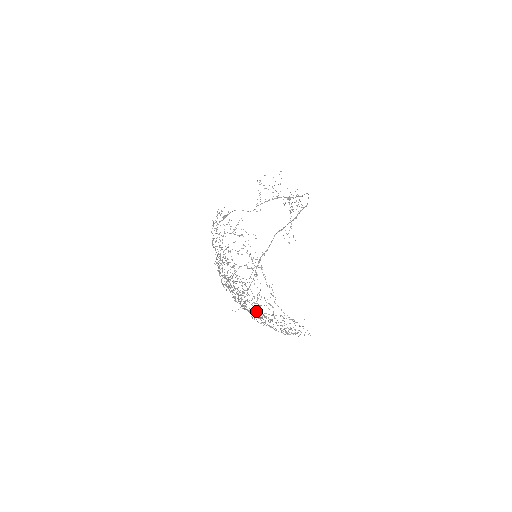
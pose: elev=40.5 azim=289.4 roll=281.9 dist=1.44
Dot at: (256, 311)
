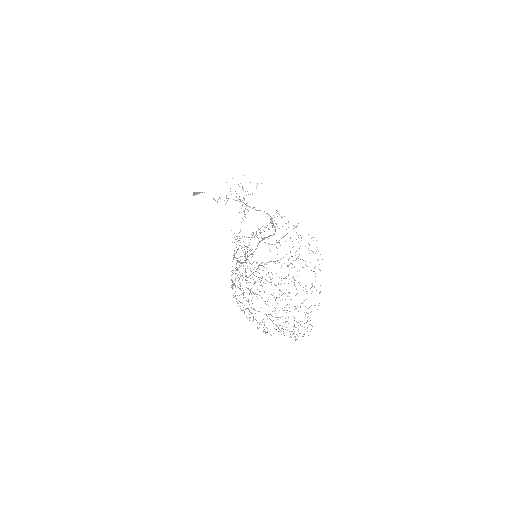
Dot at: occluded
